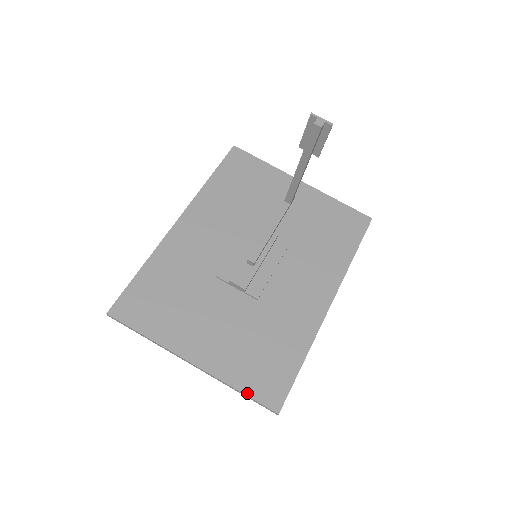
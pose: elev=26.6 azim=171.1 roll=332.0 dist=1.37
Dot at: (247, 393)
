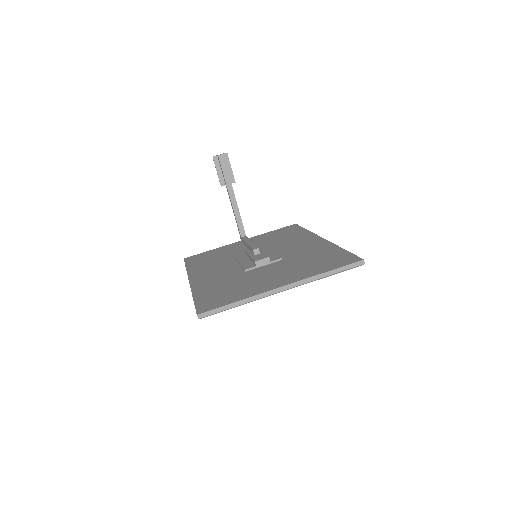
Dot at: (334, 269)
